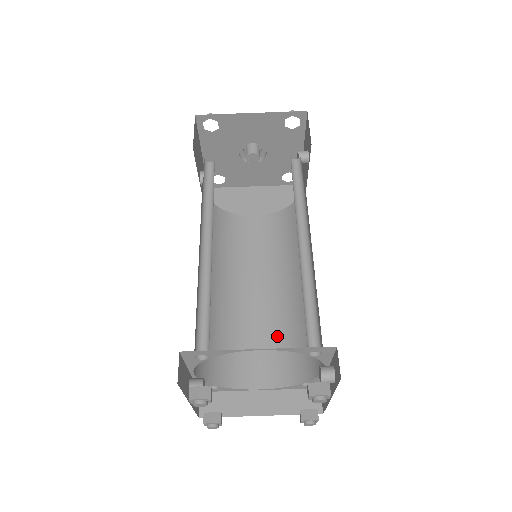
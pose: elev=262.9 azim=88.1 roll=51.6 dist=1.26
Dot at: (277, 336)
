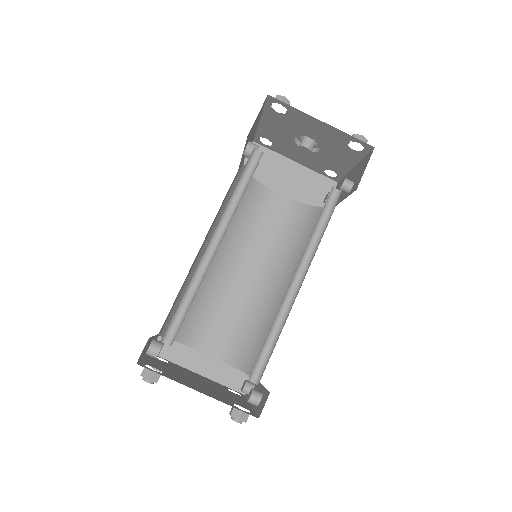
Dot at: (242, 319)
